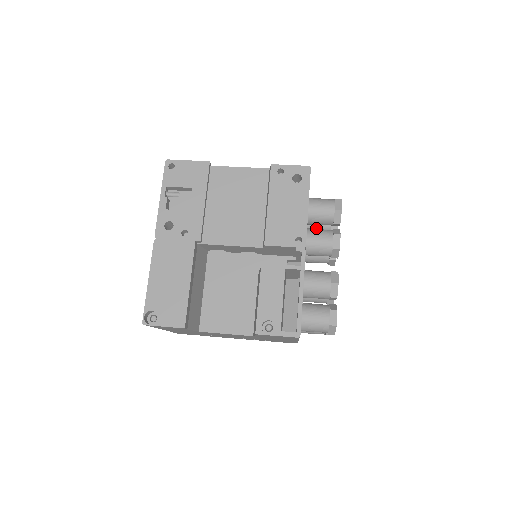
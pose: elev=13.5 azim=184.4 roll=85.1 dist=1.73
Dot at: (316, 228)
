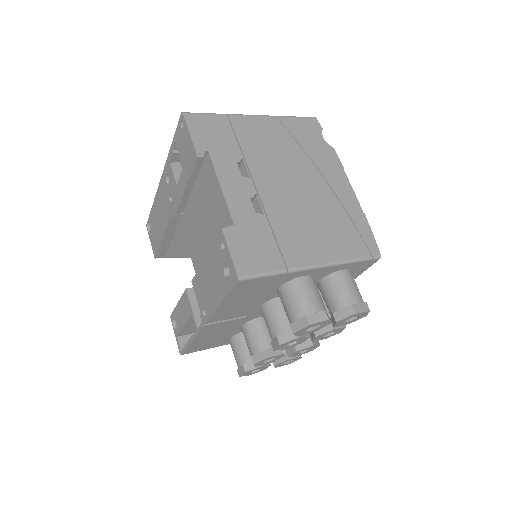
Dot at: occluded
